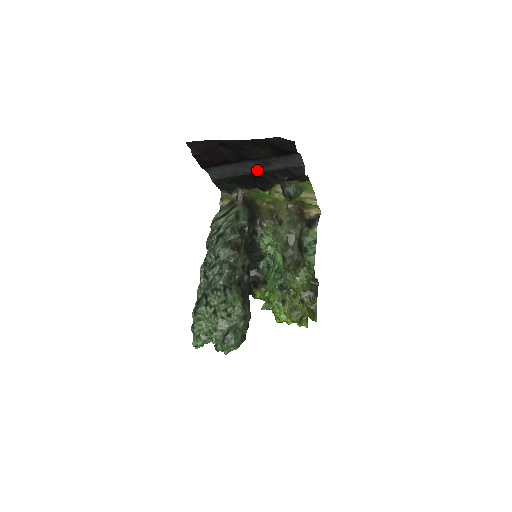
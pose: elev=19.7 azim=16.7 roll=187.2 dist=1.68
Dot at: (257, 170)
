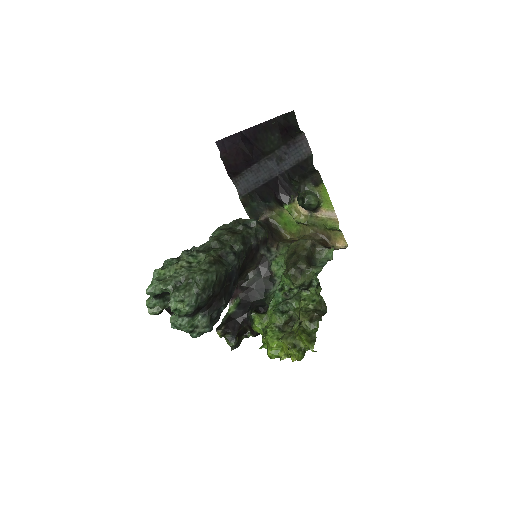
Dot at: (274, 174)
